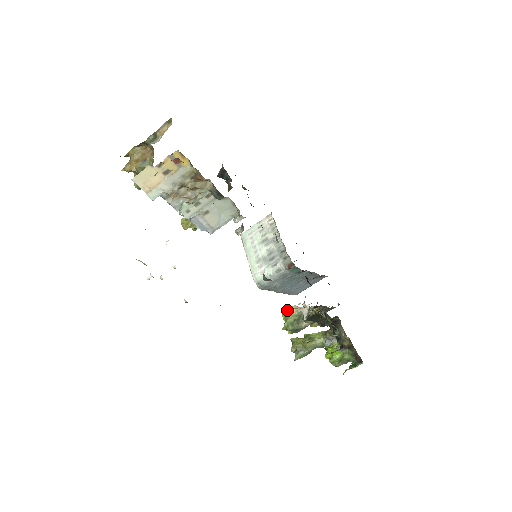
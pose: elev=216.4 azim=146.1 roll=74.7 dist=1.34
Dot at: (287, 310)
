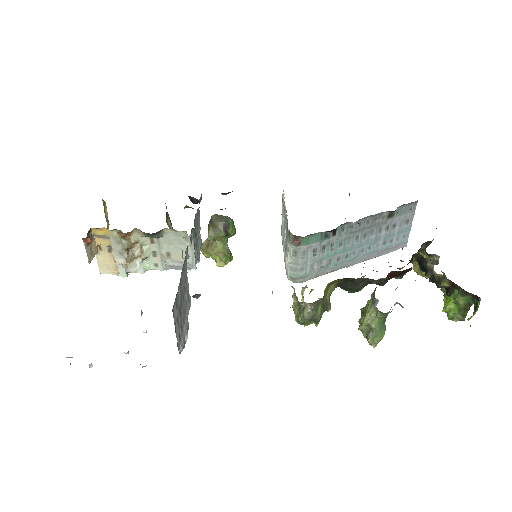
Dot at: (303, 298)
